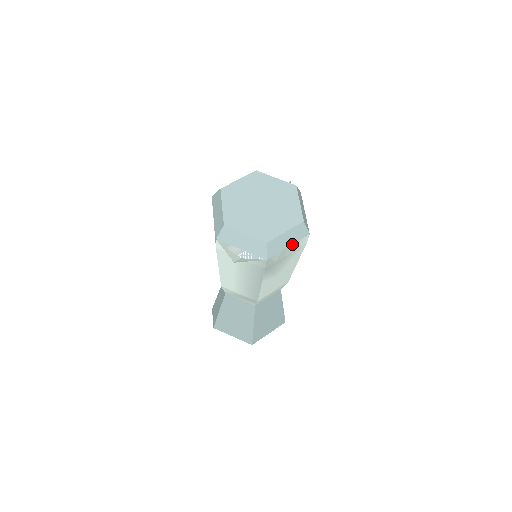
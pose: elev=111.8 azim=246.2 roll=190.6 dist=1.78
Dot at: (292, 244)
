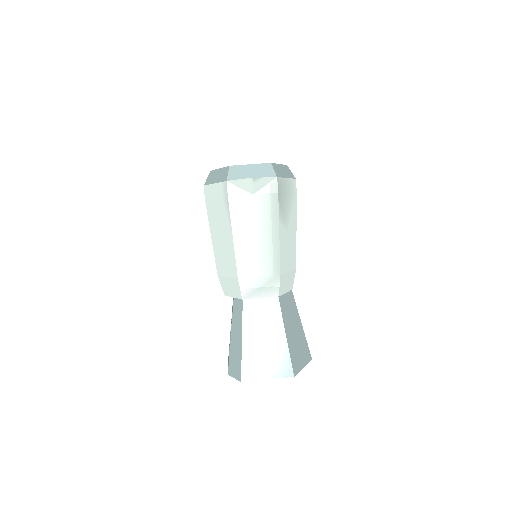
Dot at: (288, 178)
